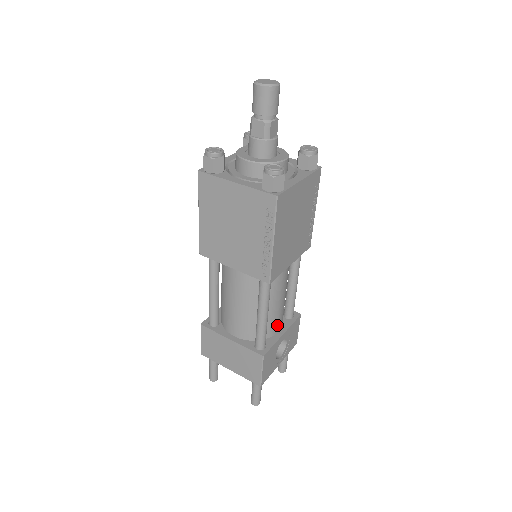
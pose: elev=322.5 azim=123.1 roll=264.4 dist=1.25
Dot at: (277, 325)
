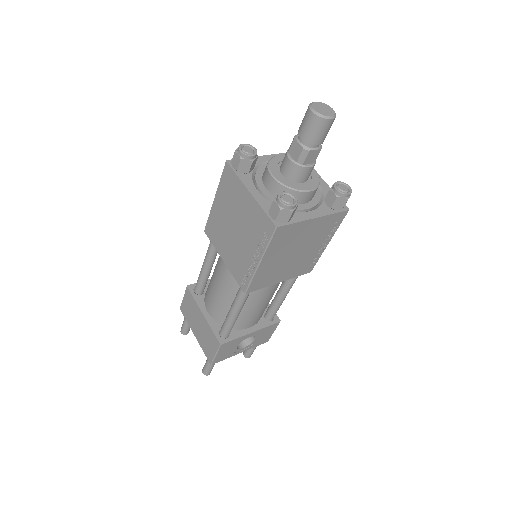
Dot at: (249, 323)
